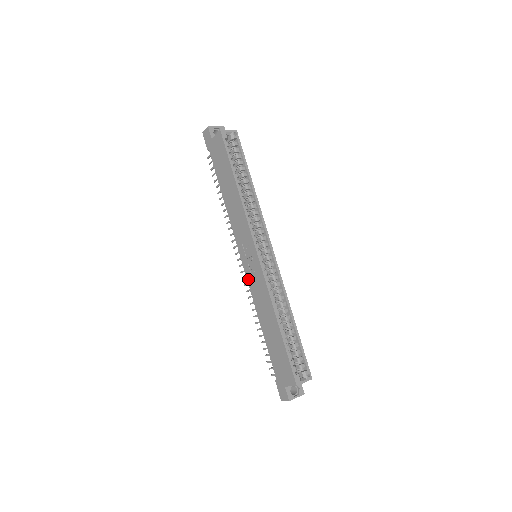
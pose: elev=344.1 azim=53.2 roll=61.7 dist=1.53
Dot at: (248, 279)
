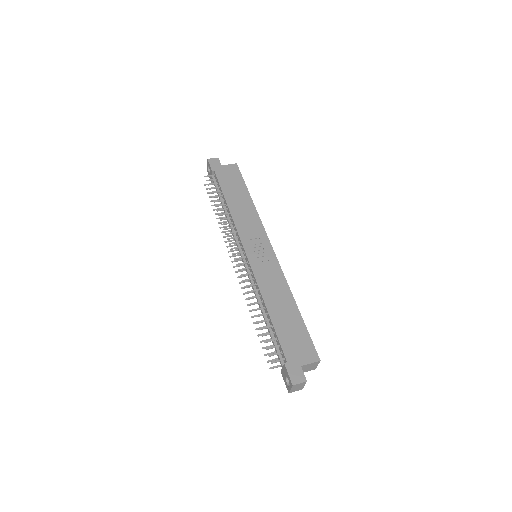
Dot at: (254, 267)
